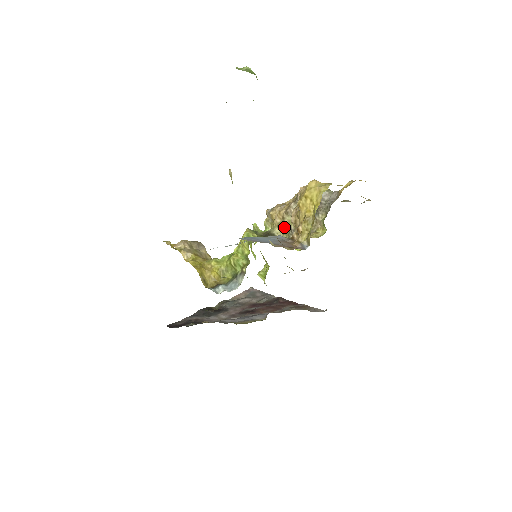
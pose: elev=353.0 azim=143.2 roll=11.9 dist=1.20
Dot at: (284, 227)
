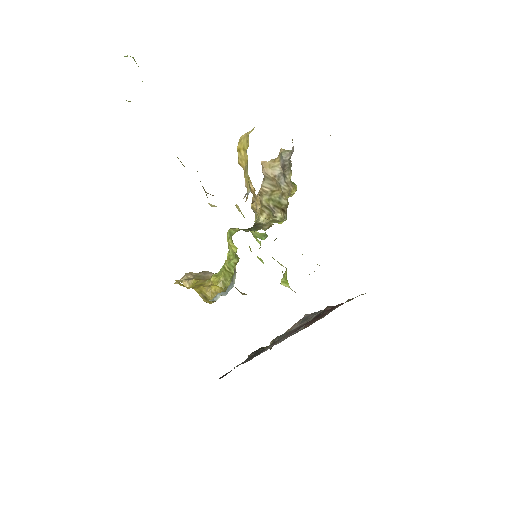
Dot at: (266, 211)
